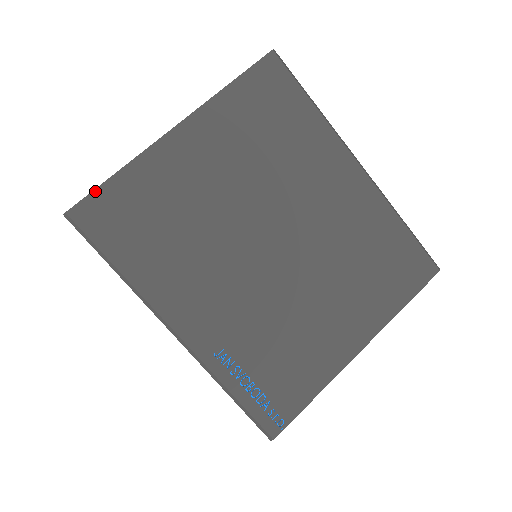
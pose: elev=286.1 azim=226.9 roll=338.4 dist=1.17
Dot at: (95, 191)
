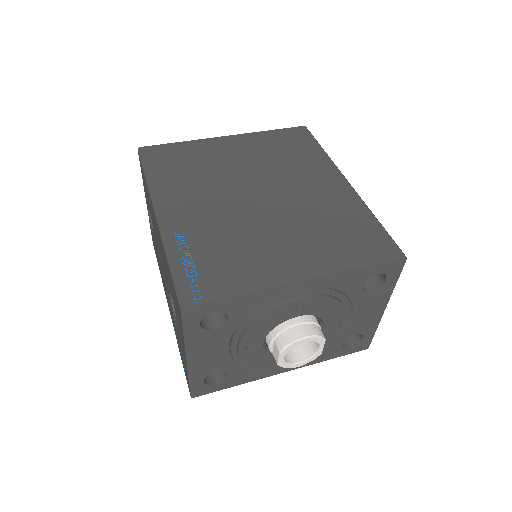
Dot at: (162, 145)
